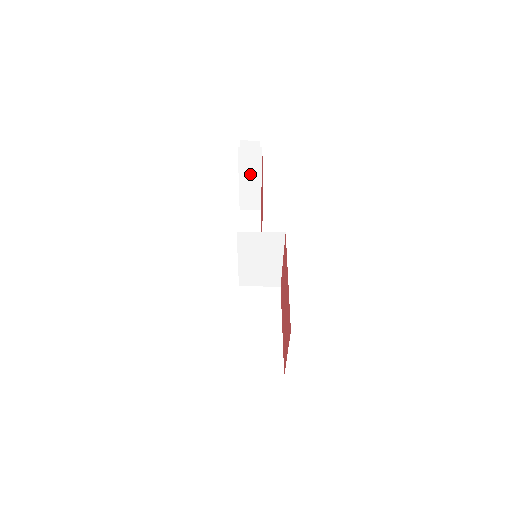
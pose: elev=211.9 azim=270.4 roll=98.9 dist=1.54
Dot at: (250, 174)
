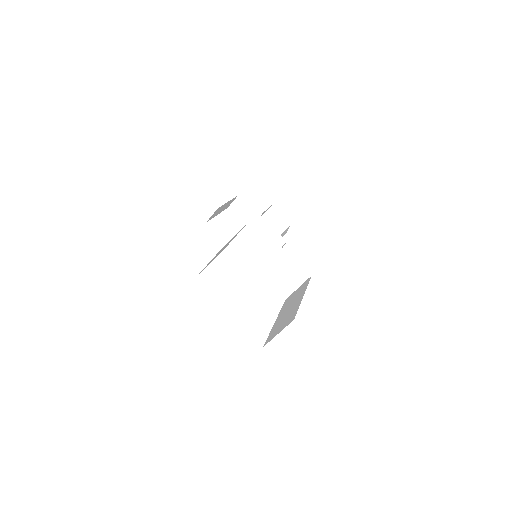
Dot at: (252, 220)
